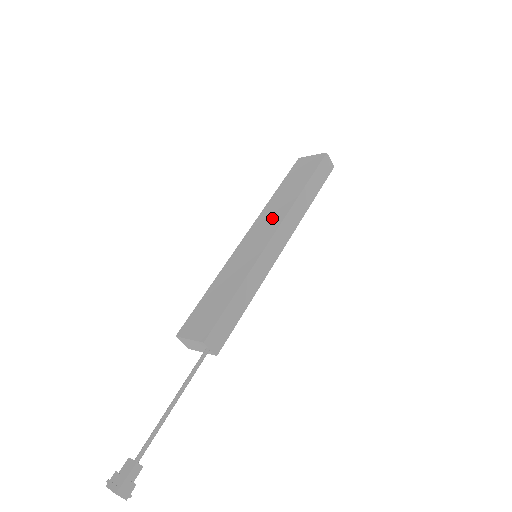
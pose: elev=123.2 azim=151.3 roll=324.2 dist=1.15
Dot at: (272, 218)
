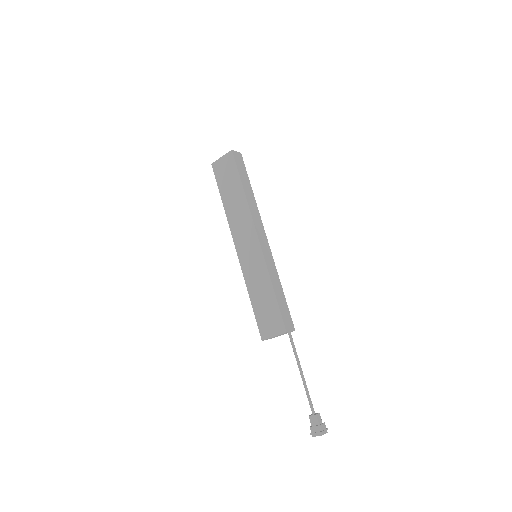
Dot at: (243, 225)
